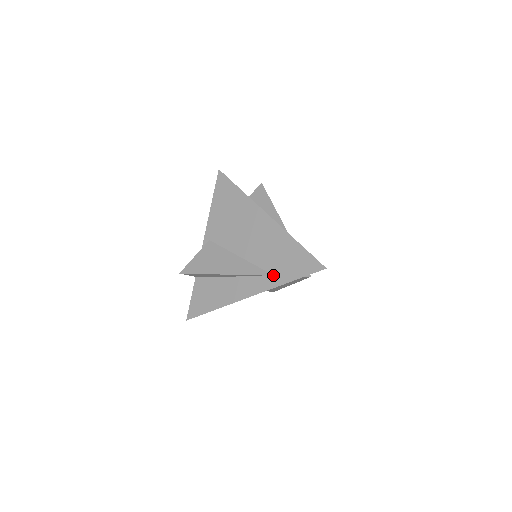
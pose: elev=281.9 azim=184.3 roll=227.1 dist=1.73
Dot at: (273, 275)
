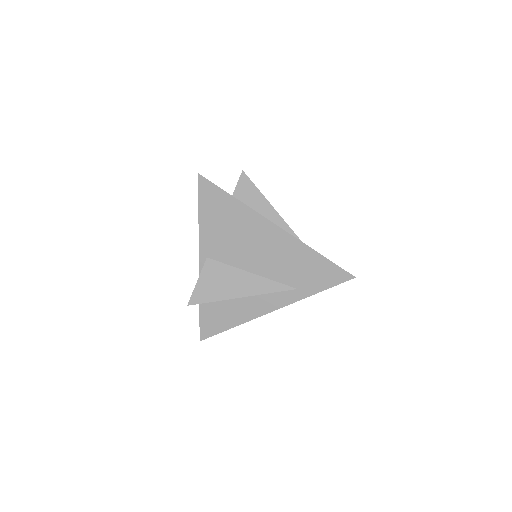
Dot at: (296, 289)
